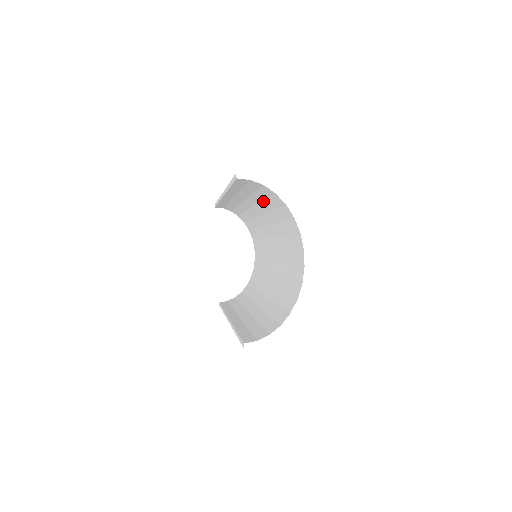
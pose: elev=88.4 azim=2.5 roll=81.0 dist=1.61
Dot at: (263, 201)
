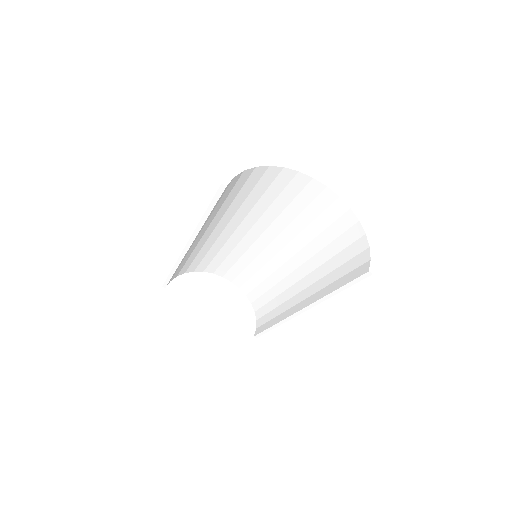
Dot at: (233, 201)
